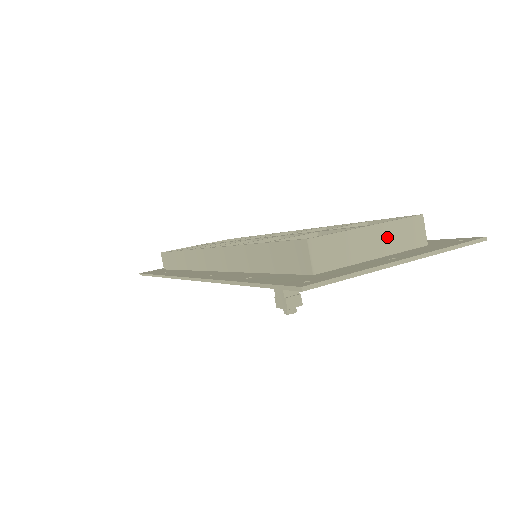
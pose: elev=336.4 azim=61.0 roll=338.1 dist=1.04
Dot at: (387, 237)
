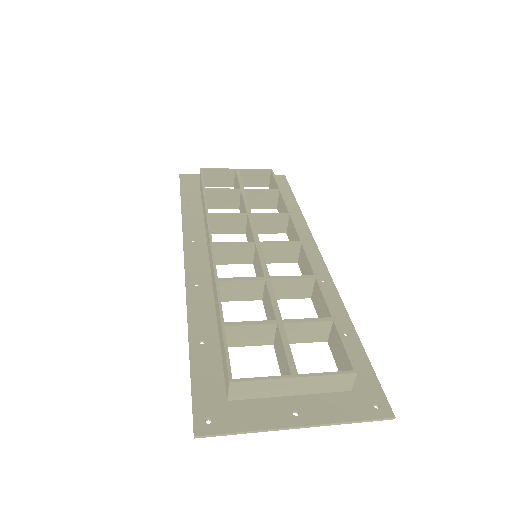
Dot at: (310, 384)
